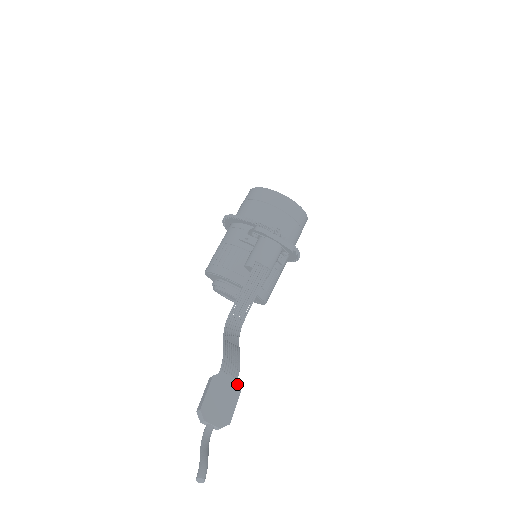
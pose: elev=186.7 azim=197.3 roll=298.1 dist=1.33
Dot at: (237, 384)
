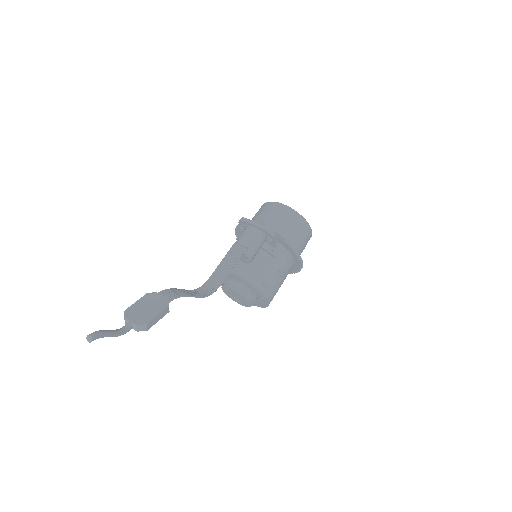
Dot at: (167, 301)
